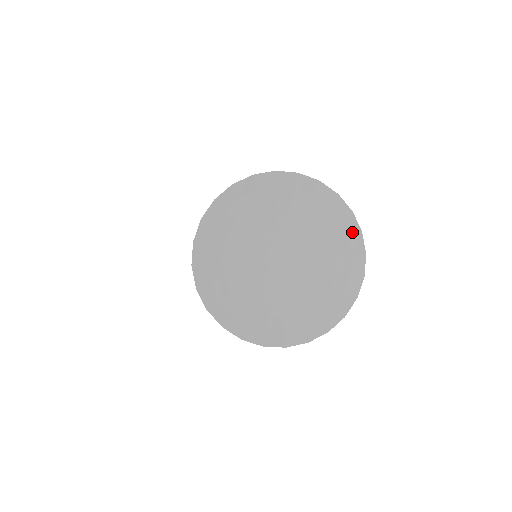
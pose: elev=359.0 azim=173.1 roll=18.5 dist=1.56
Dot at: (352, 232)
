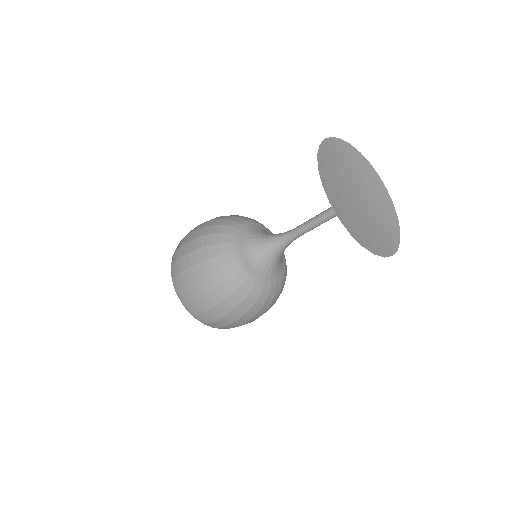
Dot at: (393, 244)
